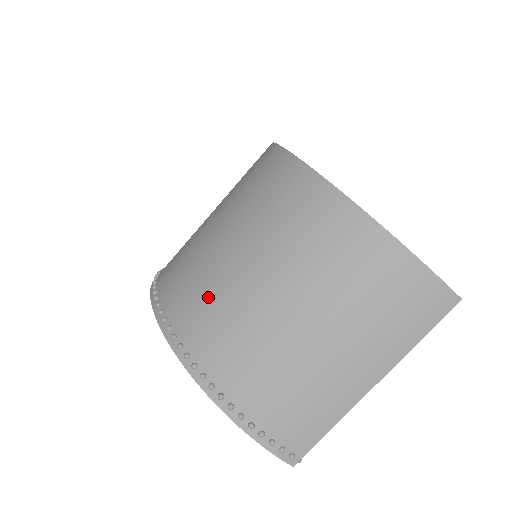
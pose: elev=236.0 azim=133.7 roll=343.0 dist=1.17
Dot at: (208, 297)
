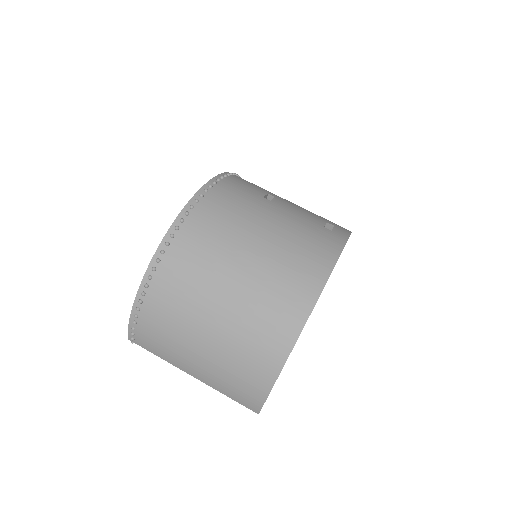
Dot at: (202, 261)
